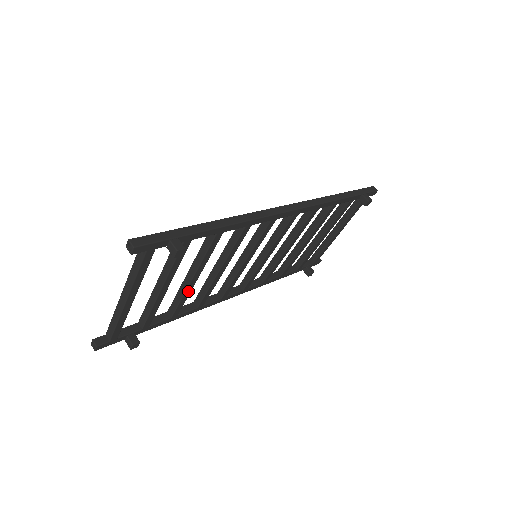
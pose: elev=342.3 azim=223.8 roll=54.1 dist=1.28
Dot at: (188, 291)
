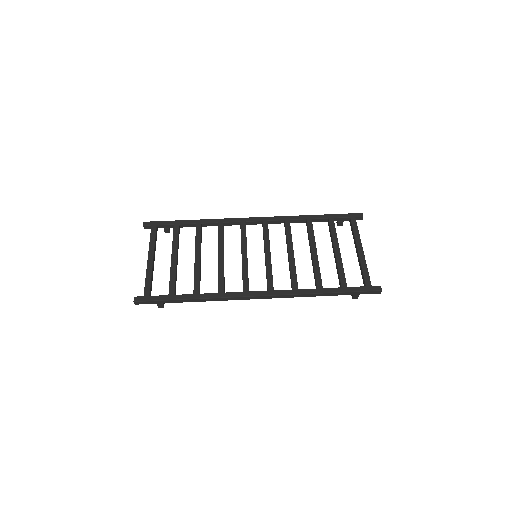
Dot at: occluded
